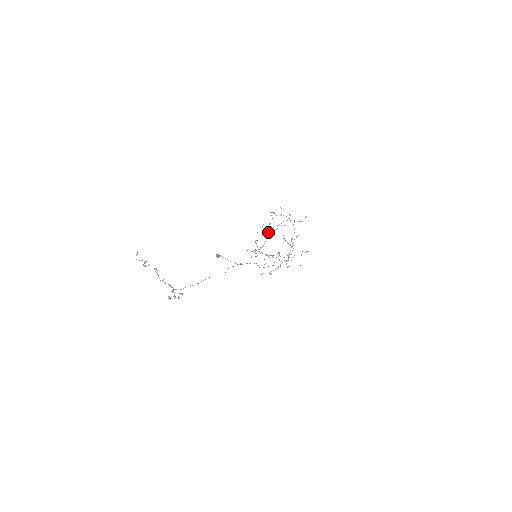
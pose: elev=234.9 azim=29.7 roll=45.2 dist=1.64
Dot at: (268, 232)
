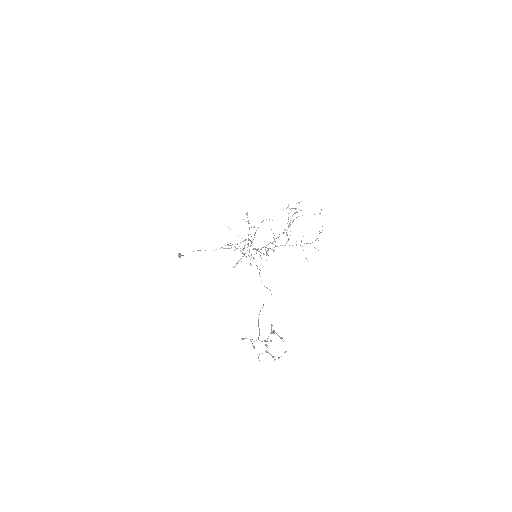
Dot at: occluded
